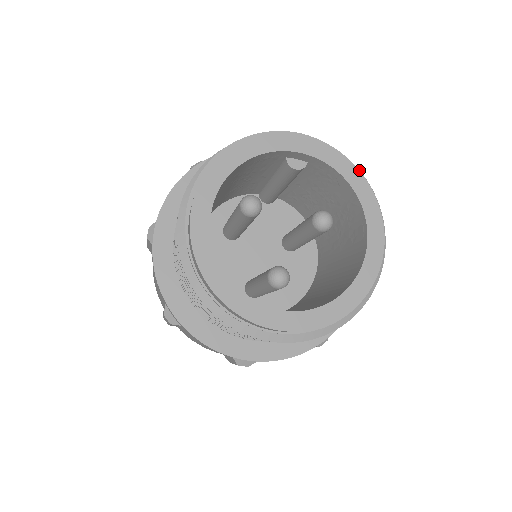
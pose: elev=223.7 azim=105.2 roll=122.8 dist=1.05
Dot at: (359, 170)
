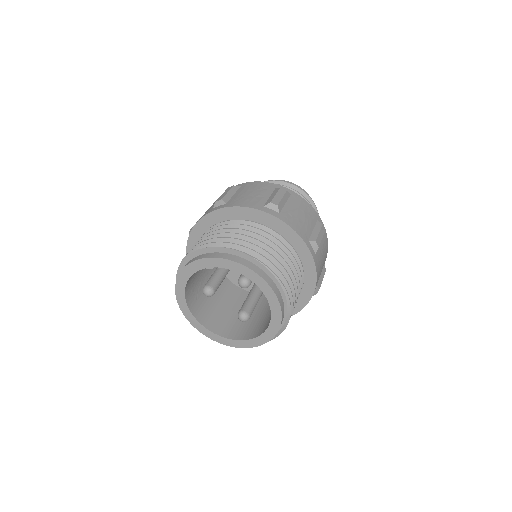
Dot at: (240, 252)
